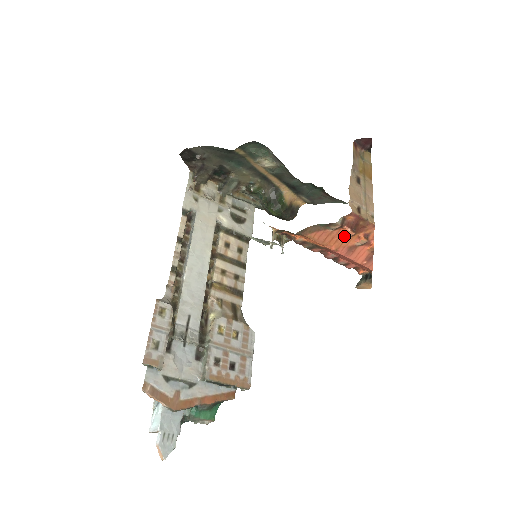
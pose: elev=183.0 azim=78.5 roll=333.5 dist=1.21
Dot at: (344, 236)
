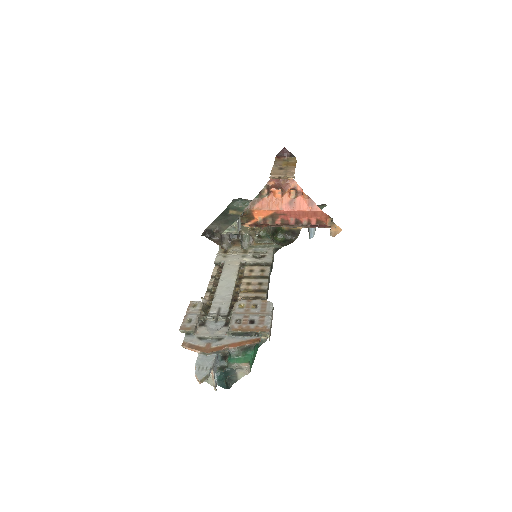
Dot at: (278, 197)
